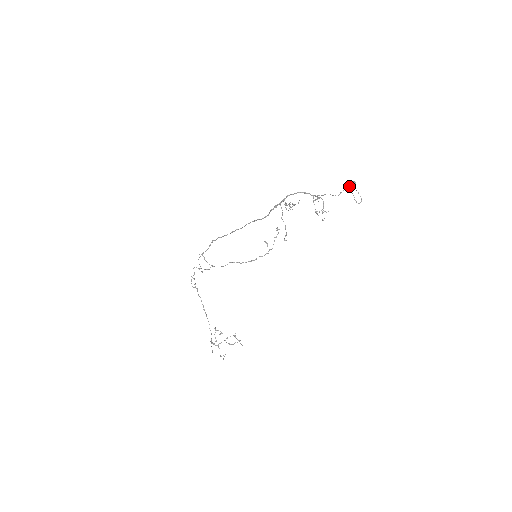
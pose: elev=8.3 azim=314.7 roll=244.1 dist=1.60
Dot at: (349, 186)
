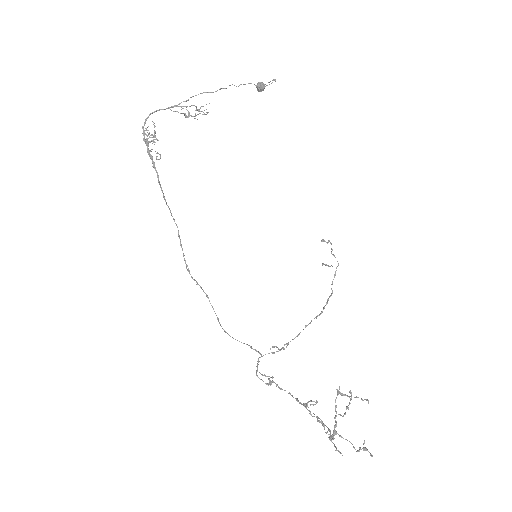
Dot at: occluded
